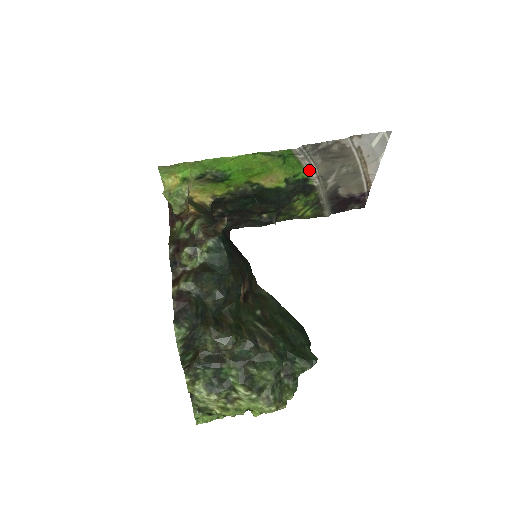
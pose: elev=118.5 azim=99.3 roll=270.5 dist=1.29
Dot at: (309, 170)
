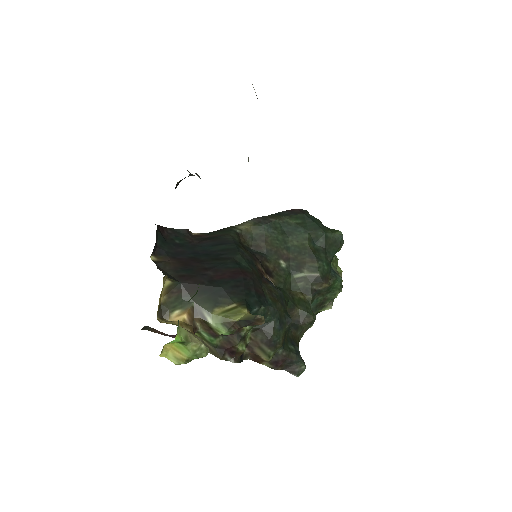
Dot at: occluded
